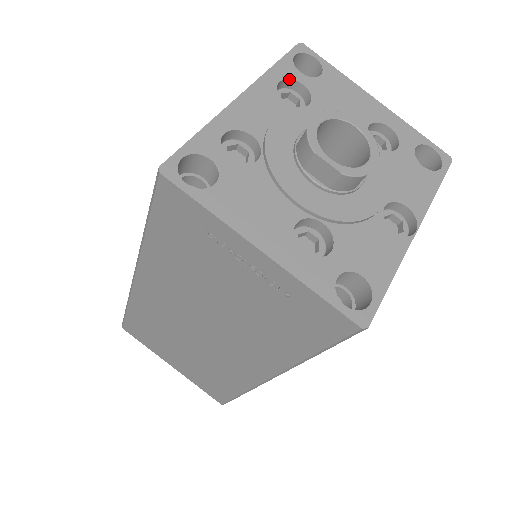
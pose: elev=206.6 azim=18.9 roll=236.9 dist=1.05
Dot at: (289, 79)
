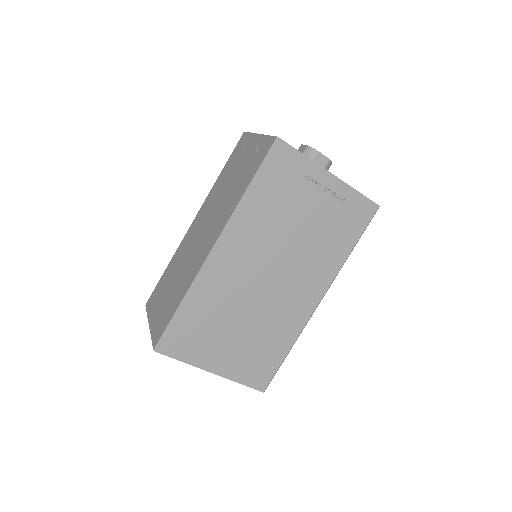
Dot at: occluded
